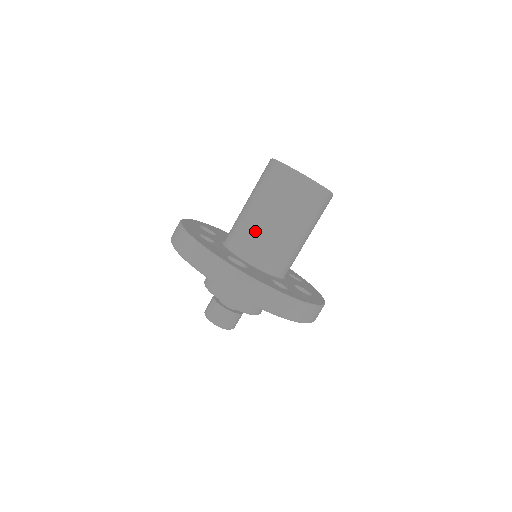
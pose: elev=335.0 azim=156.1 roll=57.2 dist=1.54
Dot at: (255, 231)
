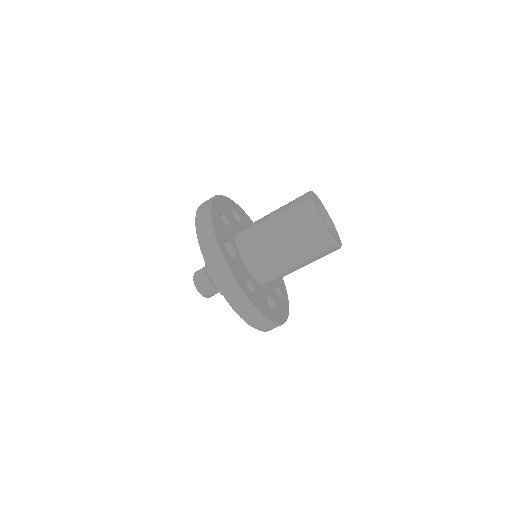
Dot at: (261, 236)
